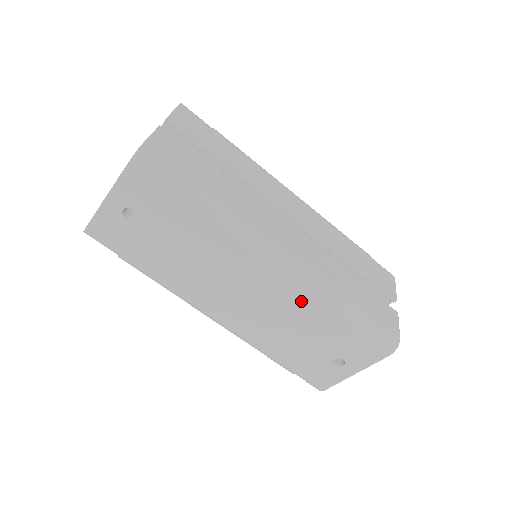
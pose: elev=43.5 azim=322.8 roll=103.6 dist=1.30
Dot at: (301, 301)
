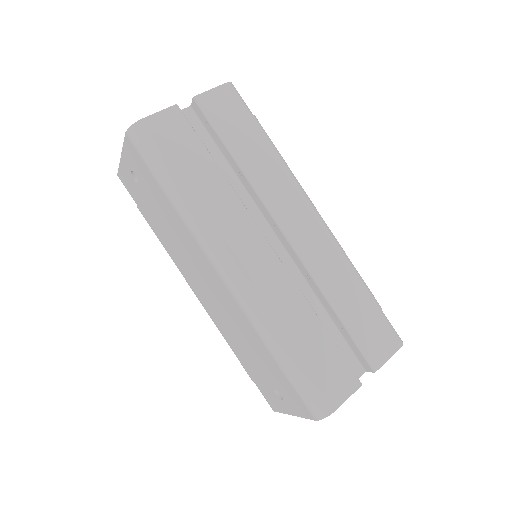
Dot at: (243, 320)
